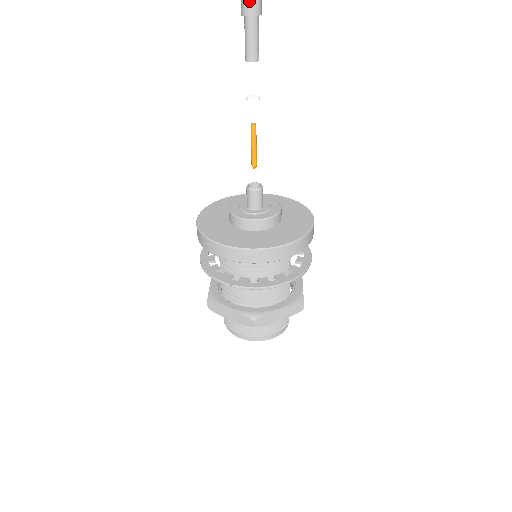
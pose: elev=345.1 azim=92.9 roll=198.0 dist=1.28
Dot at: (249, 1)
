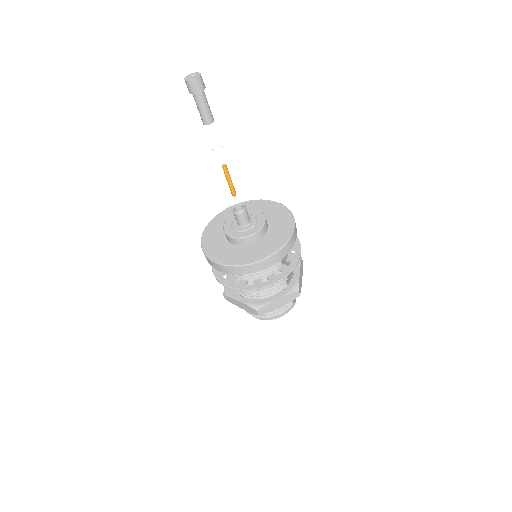
Dot at: (191, 84)
